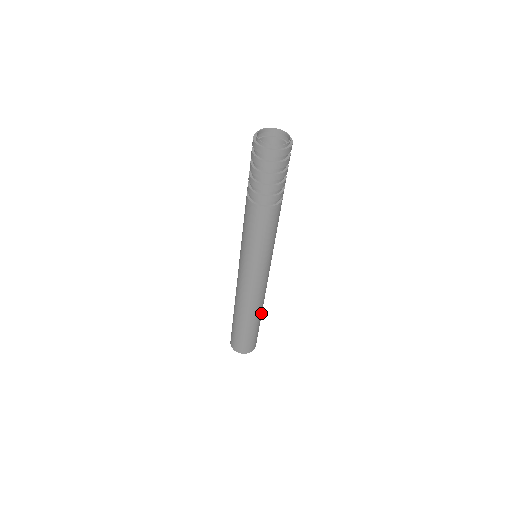
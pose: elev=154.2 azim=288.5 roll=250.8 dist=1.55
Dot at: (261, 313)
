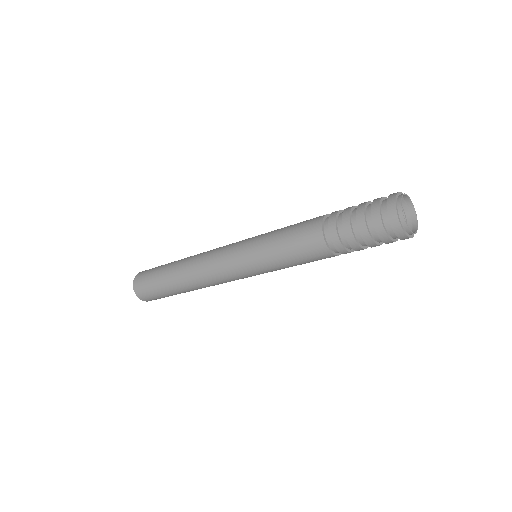
Dot at: occluded
